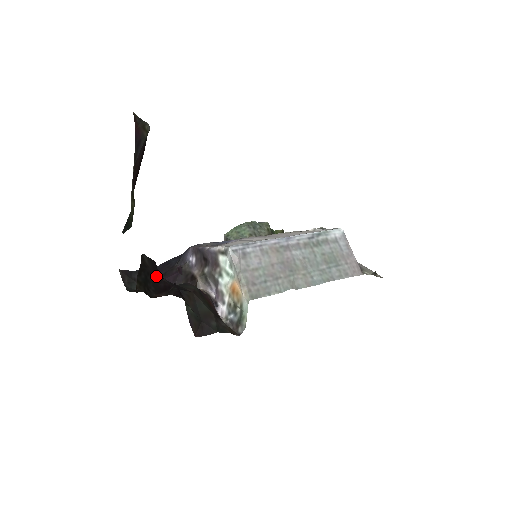
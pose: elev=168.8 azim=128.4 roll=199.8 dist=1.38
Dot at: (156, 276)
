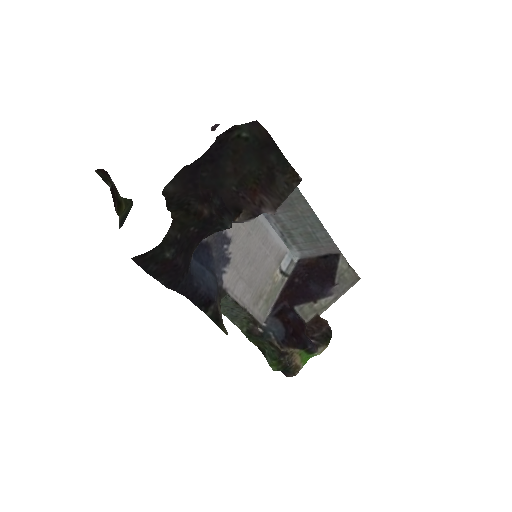
Dot at: (189, 190)
